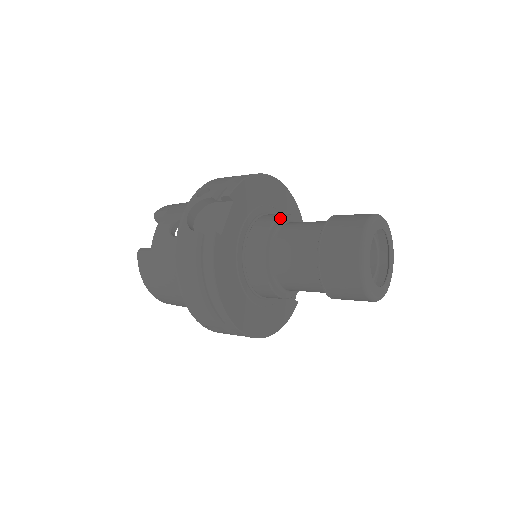
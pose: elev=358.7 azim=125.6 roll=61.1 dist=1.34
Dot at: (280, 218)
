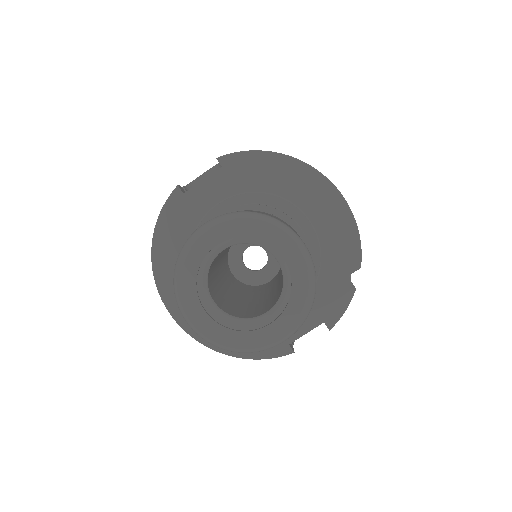
Dot at: (257, 207)
